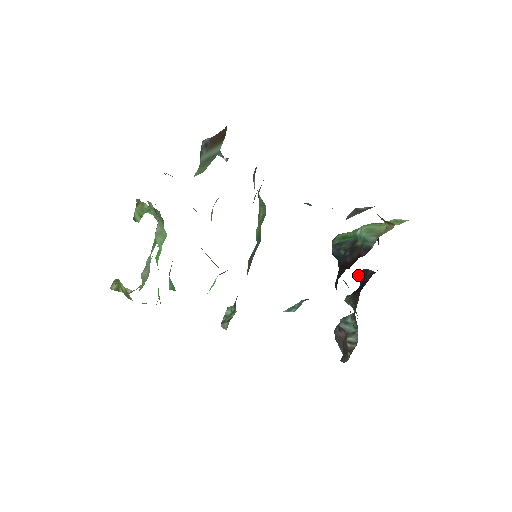
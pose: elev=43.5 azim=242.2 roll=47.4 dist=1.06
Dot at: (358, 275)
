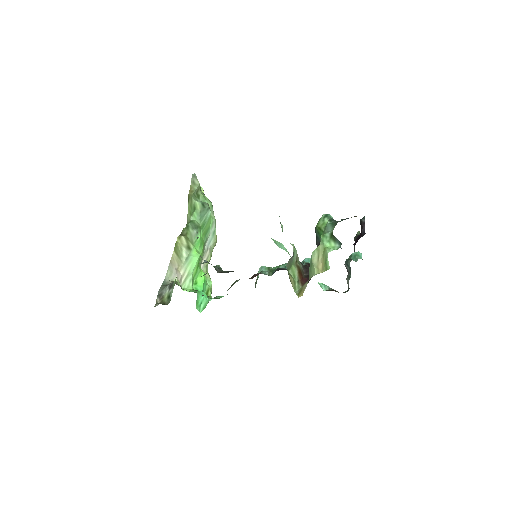
Dot at: occluded
